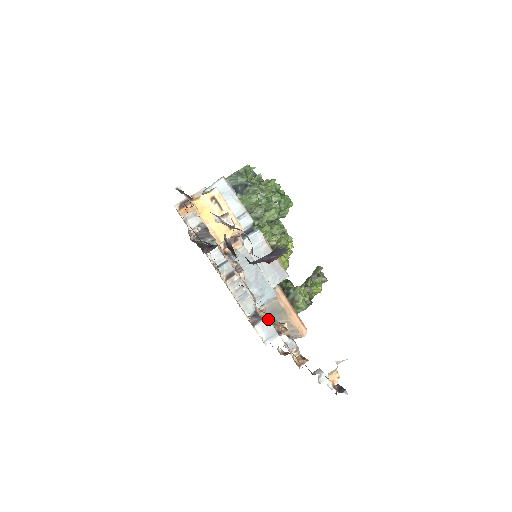
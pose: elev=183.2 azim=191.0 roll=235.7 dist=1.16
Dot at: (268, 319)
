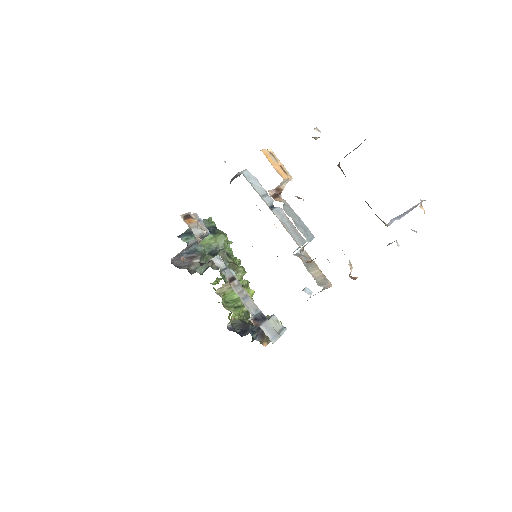
Dot at: occluded
